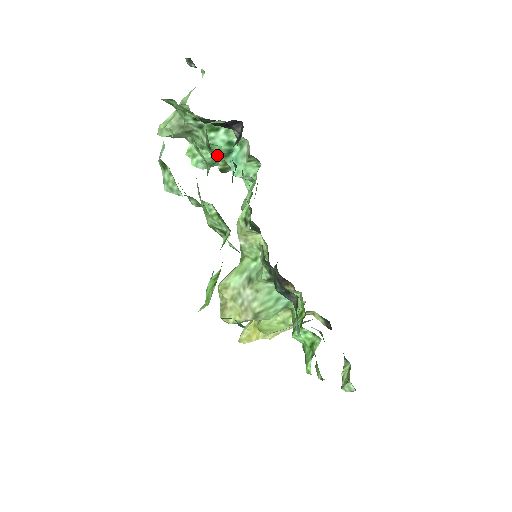
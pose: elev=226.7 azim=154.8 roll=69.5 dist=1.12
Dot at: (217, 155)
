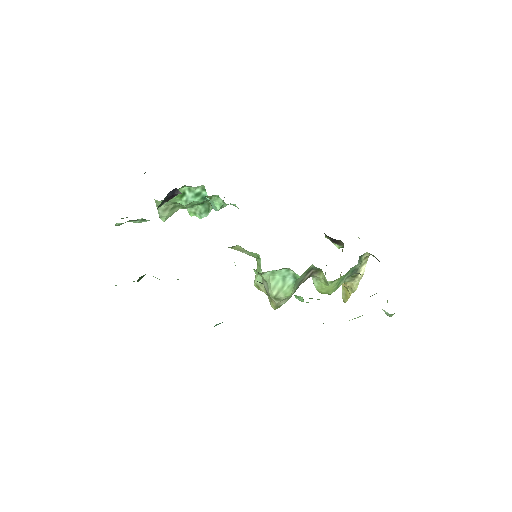
Dot at: (204, 203)
